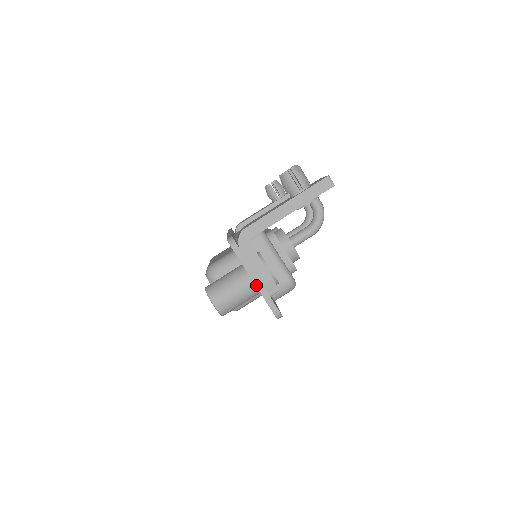
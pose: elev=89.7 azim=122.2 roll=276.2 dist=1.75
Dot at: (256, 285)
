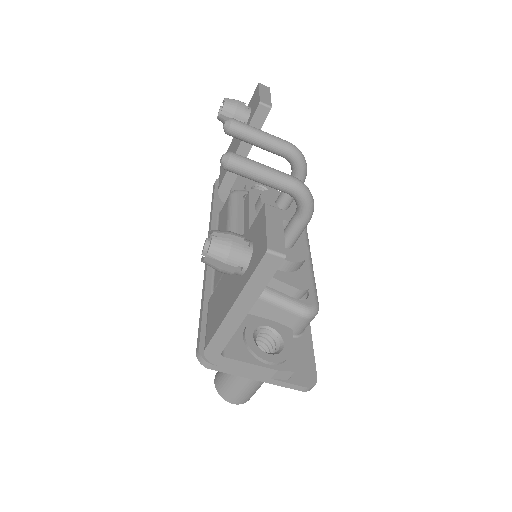
Dot at: occluded
